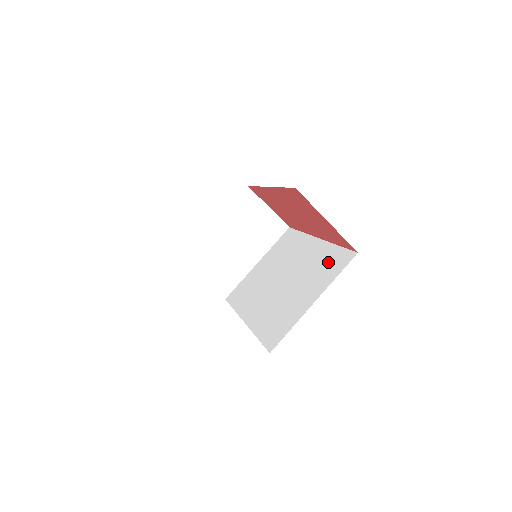
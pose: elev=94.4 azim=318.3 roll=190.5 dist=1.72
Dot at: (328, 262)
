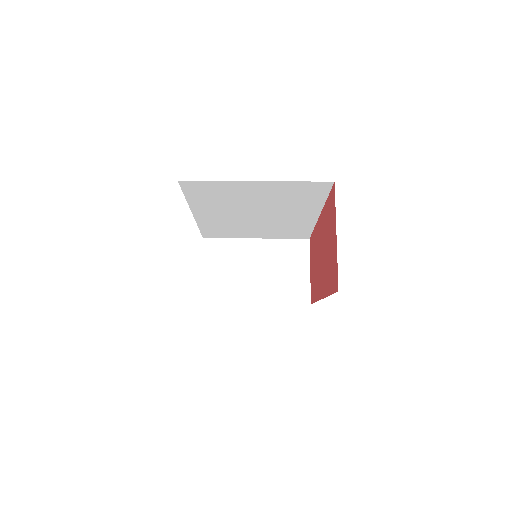
Dot at: occluded
